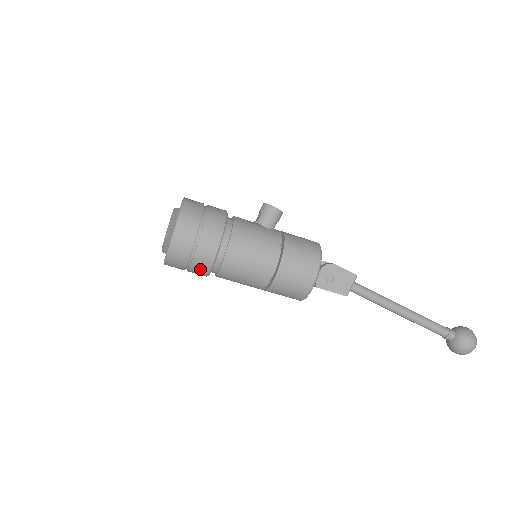
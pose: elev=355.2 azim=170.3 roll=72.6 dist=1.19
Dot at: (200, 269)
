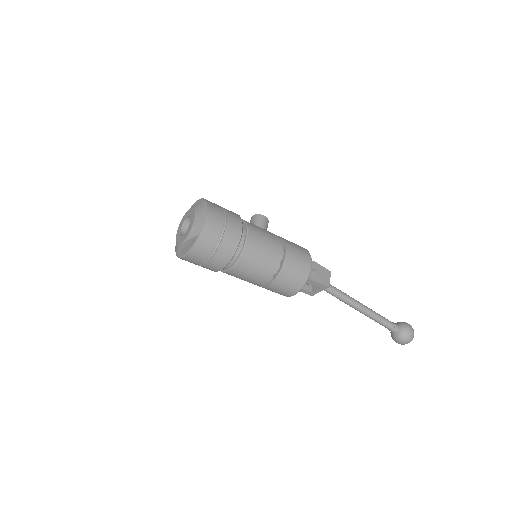
Dot at: (226, 252)
